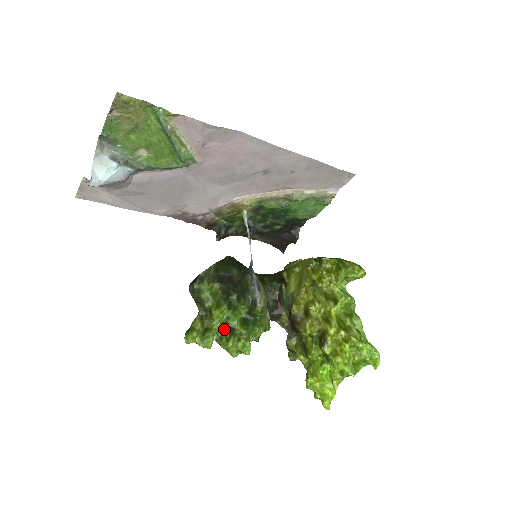
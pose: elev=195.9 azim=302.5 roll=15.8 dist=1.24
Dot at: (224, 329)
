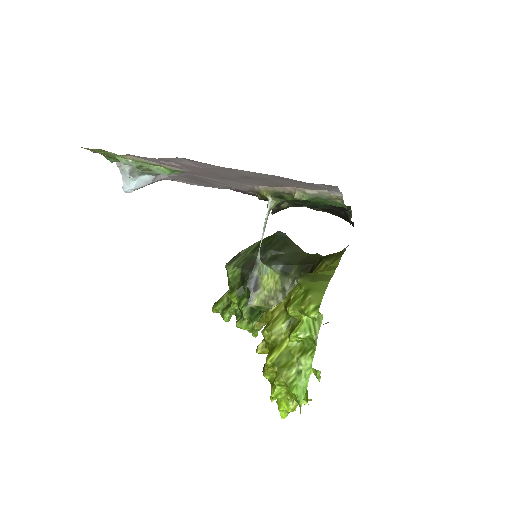
Dot at: (240, 310)
